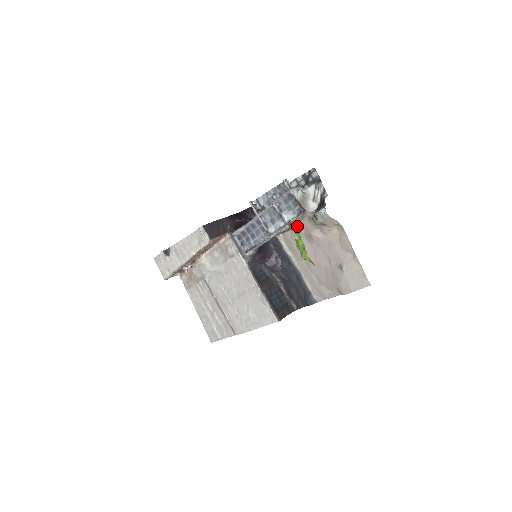
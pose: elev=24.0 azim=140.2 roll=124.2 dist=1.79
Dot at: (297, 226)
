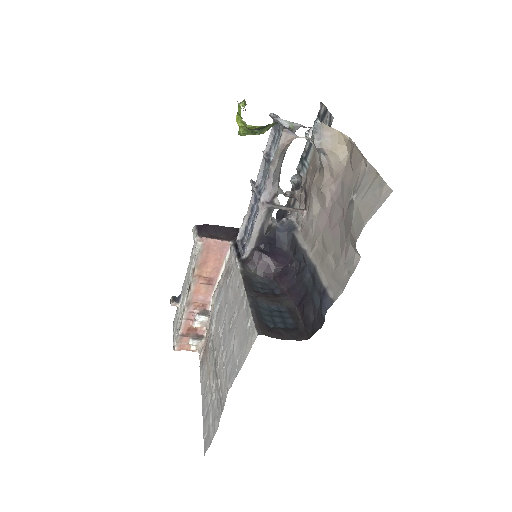
Dot at: (244, 106)
